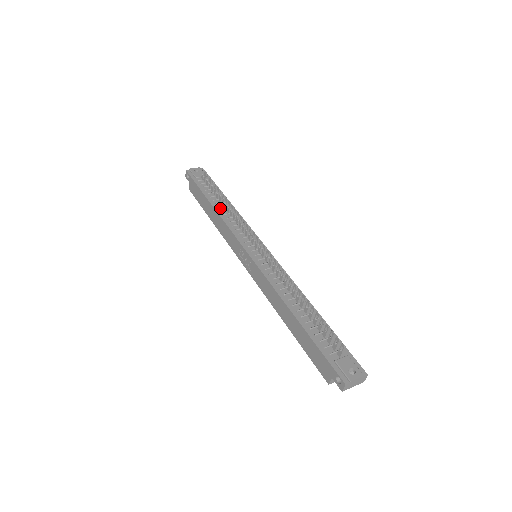
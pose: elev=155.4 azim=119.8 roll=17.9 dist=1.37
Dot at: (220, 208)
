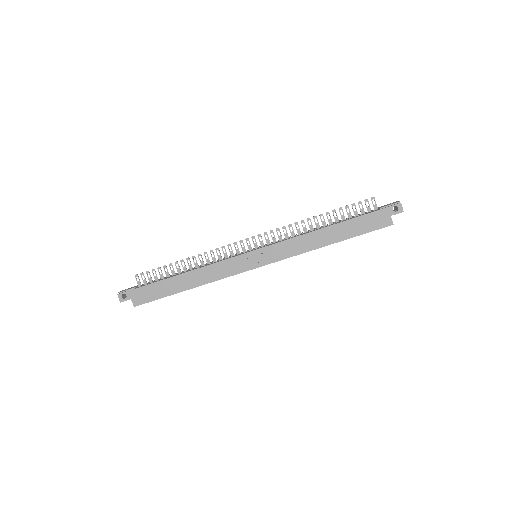
Dot at: (188, 271)
